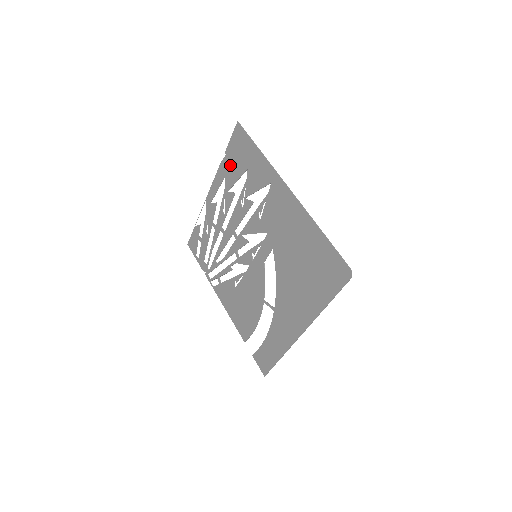
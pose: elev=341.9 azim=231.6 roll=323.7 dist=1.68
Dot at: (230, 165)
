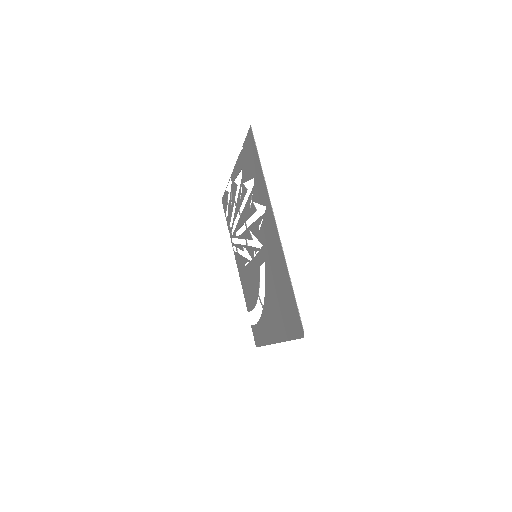
Dot at: (245, 161)
